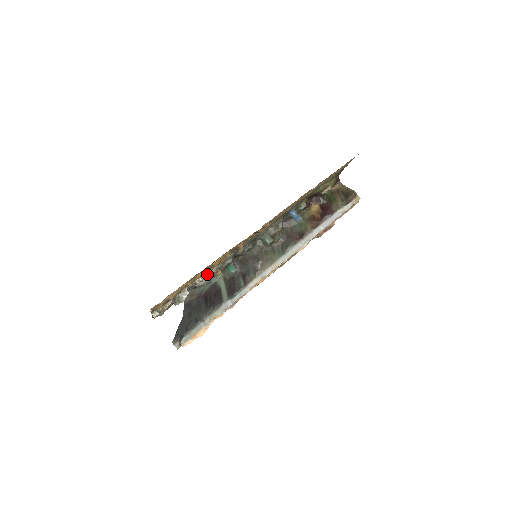
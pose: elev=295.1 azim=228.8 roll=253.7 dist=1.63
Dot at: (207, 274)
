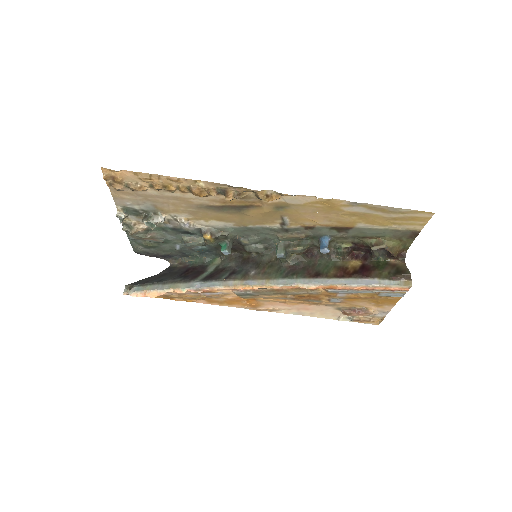
Dot at: (195, 225)
